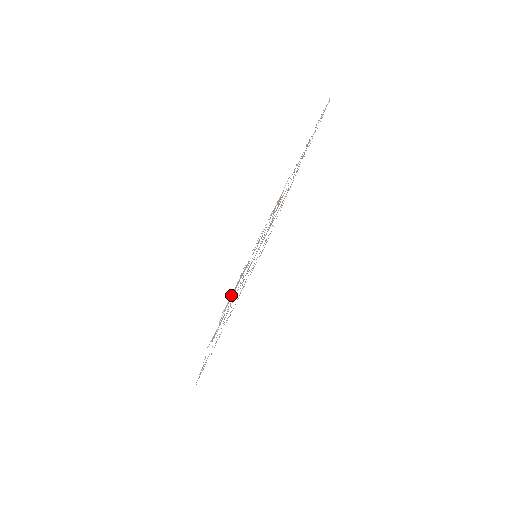
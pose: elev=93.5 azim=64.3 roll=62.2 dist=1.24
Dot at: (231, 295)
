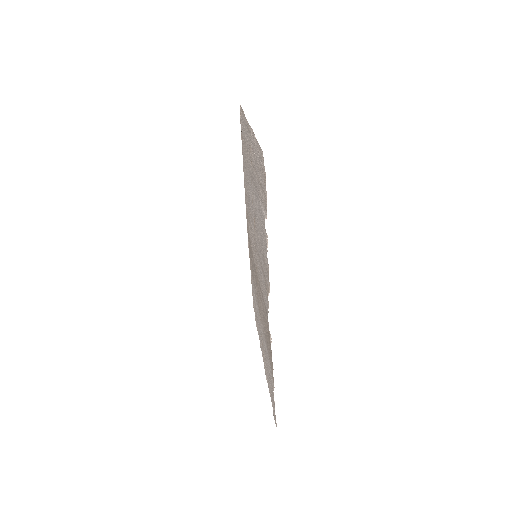
Dot at: (265, 182)
